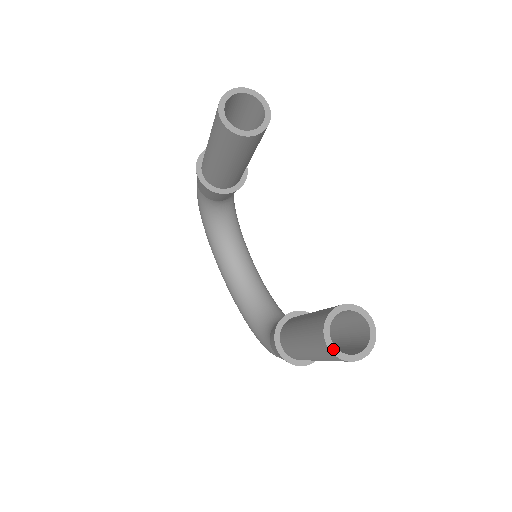
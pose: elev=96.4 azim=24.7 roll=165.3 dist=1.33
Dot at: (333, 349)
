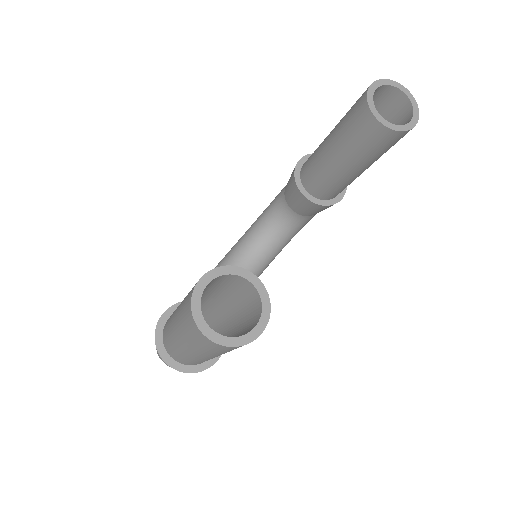
Dot at: (199, 289)
